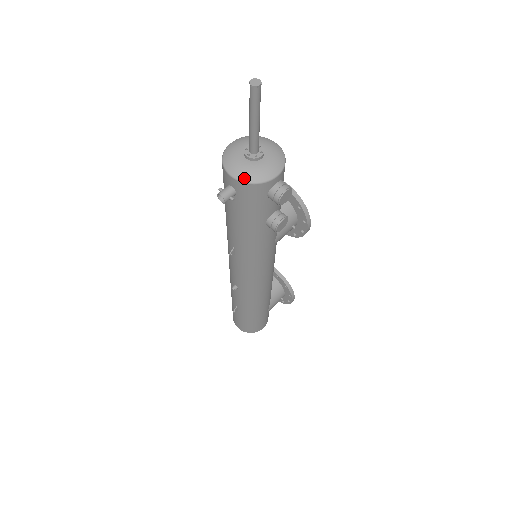
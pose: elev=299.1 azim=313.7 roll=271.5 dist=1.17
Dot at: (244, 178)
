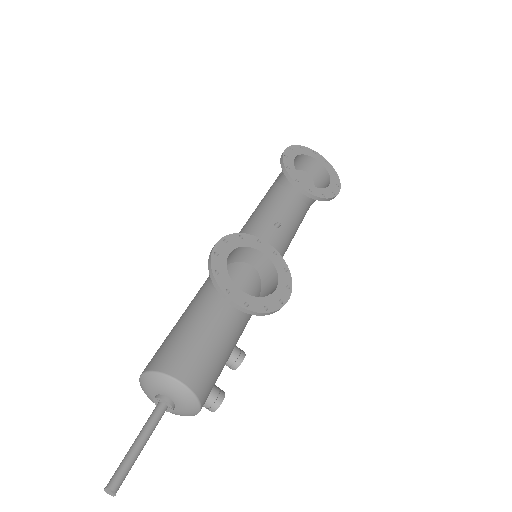
Dot at: occluded
